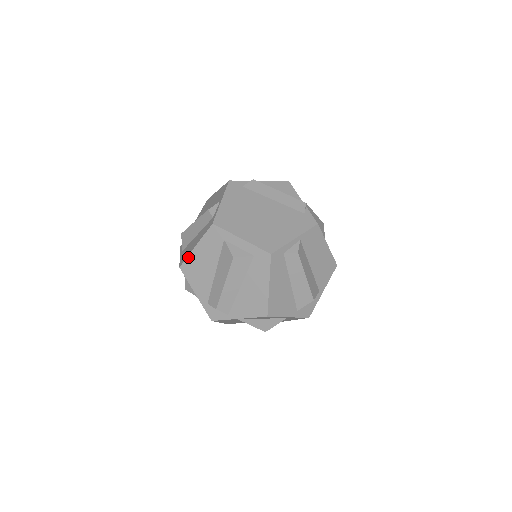
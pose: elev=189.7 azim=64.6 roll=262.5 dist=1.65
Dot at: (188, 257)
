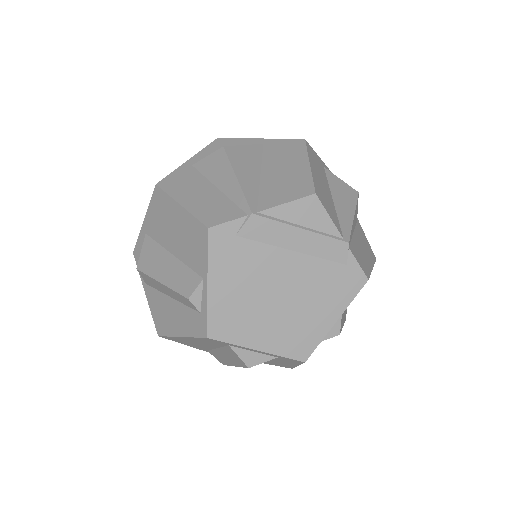
Dot at: (170, 337)
